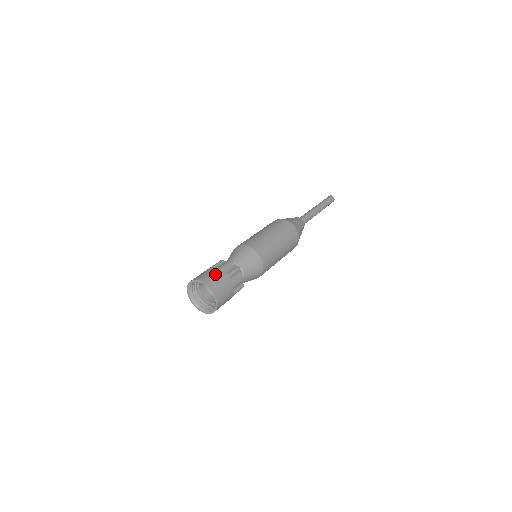
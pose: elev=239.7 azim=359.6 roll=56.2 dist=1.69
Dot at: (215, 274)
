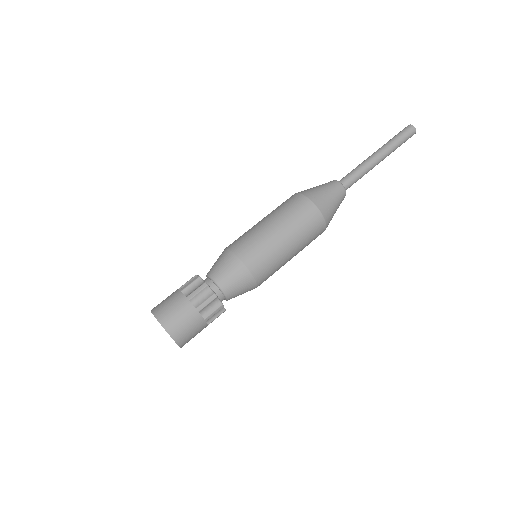
Dot at: (170, 300)
